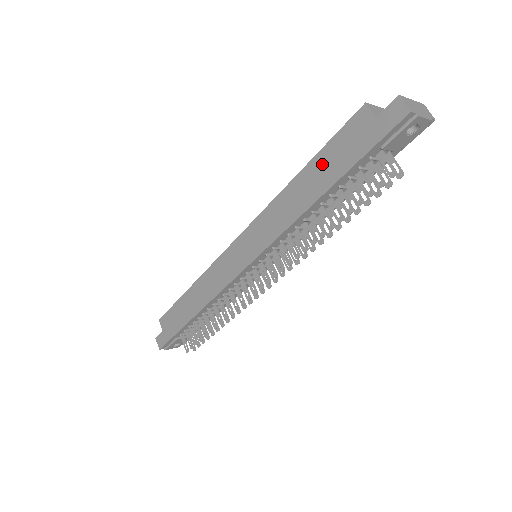
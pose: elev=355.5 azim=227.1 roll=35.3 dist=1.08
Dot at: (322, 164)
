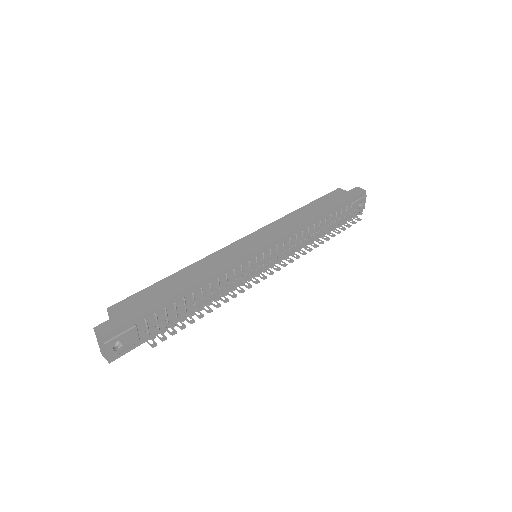
Dot at: (319, 204)
